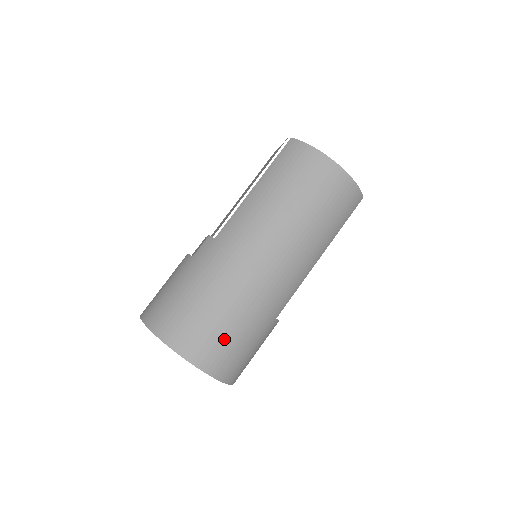
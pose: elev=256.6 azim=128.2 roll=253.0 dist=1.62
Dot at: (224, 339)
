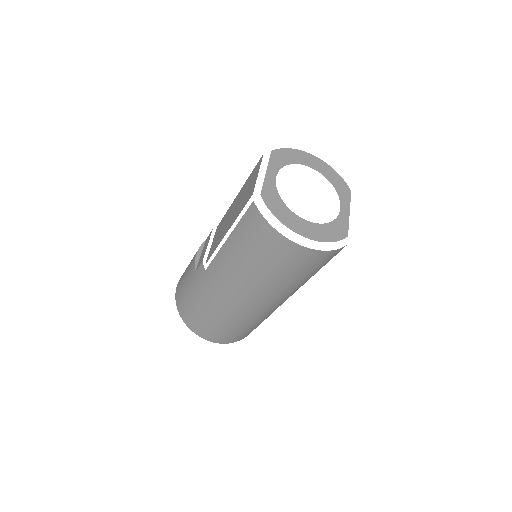
Dot at: (228, 333)
